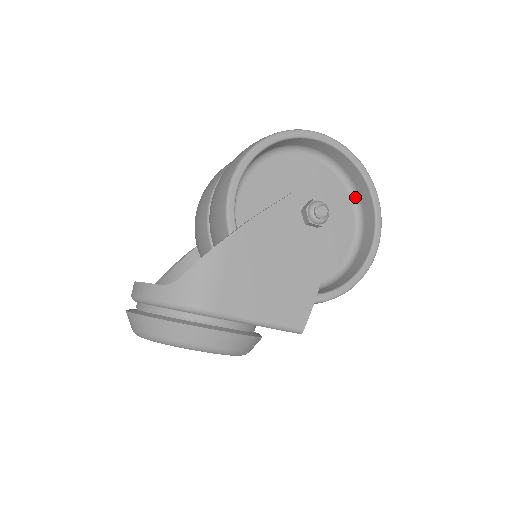
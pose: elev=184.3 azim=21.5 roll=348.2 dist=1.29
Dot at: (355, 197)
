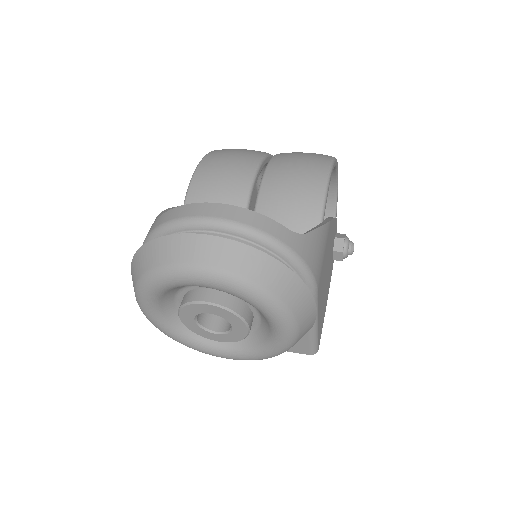
Dot at: occluded
